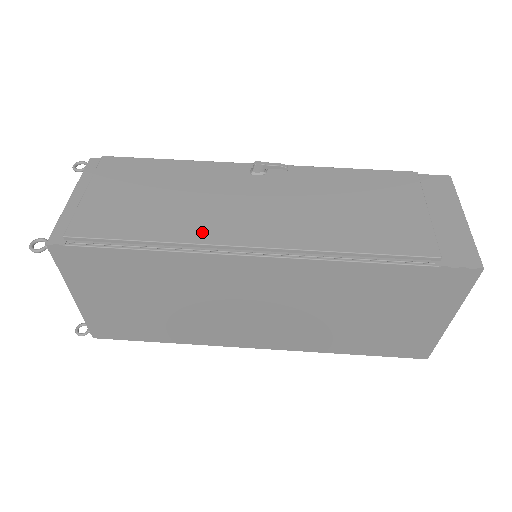
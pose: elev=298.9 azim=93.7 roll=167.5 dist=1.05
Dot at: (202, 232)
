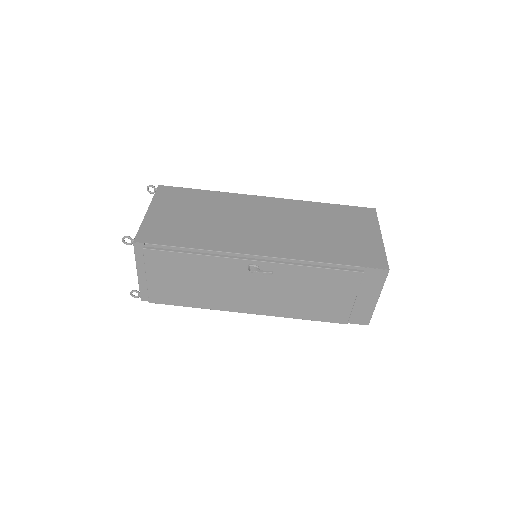
Dot at: (222, 305)
